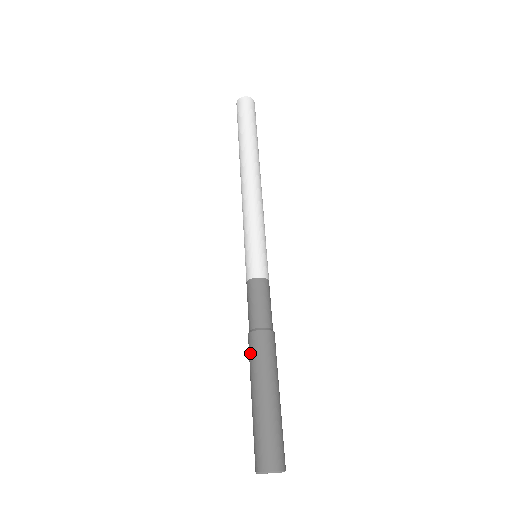
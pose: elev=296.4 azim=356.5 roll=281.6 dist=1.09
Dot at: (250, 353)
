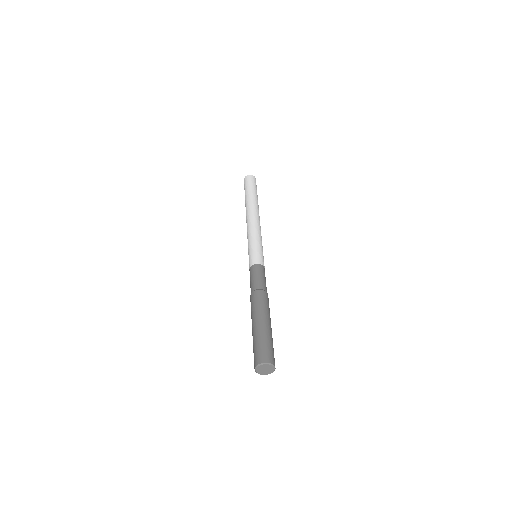
Dot at: (251, 304)
